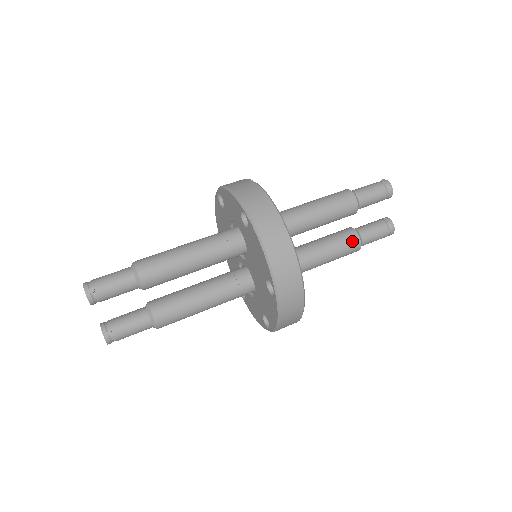
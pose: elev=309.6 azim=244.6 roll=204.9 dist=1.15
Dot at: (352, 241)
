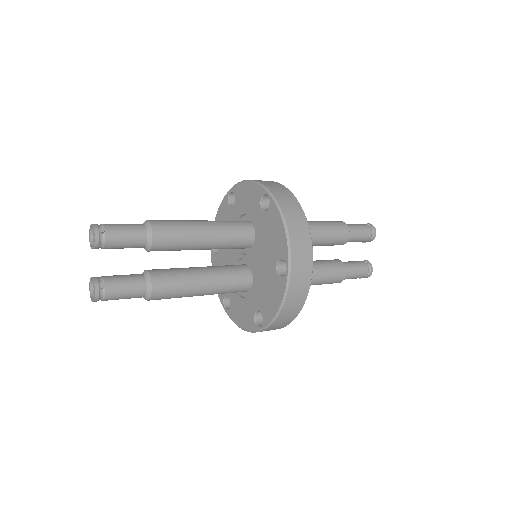
Dot at: (339, 268)
